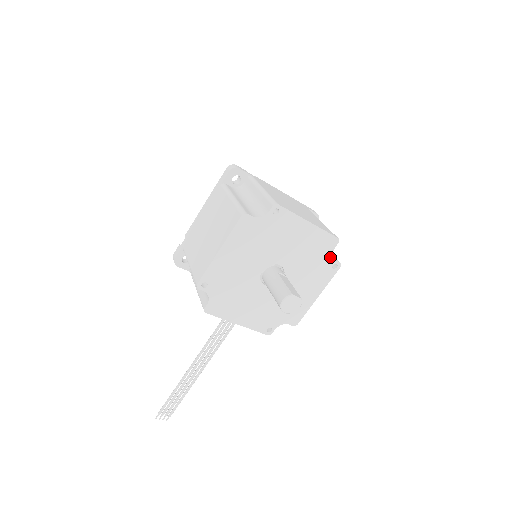
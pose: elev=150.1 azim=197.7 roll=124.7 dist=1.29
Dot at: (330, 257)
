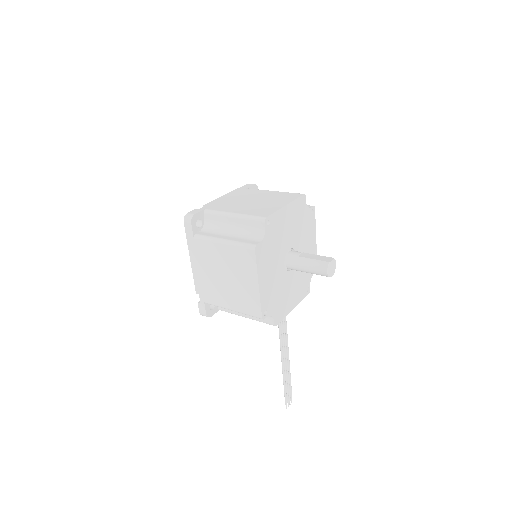
Dot at: (307, 210)
